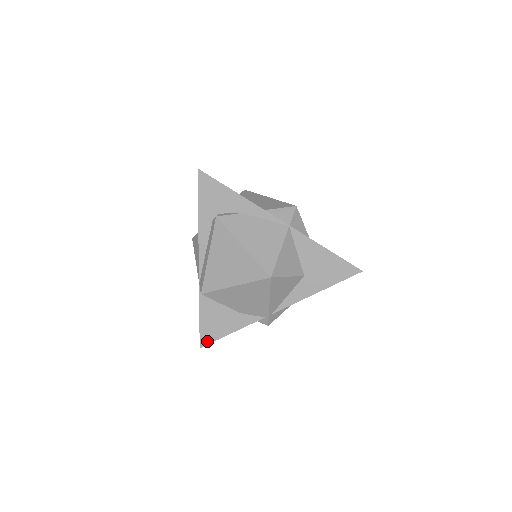
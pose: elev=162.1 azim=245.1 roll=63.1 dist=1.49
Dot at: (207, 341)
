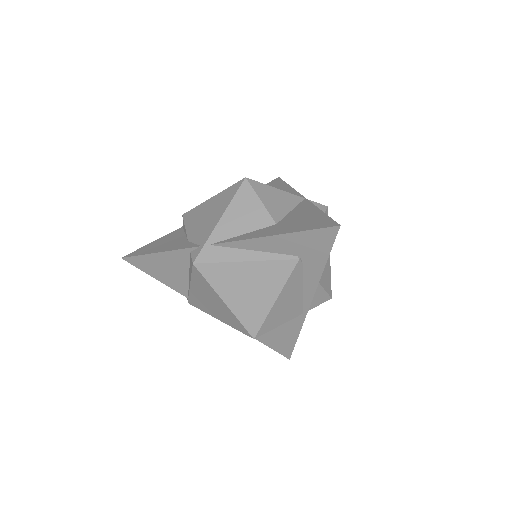
Dot at: (134, 254)
